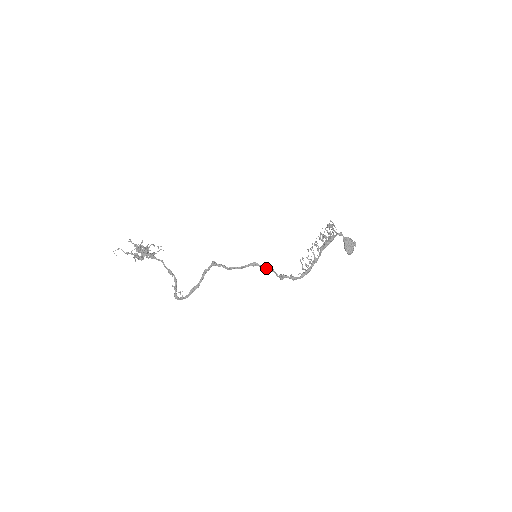
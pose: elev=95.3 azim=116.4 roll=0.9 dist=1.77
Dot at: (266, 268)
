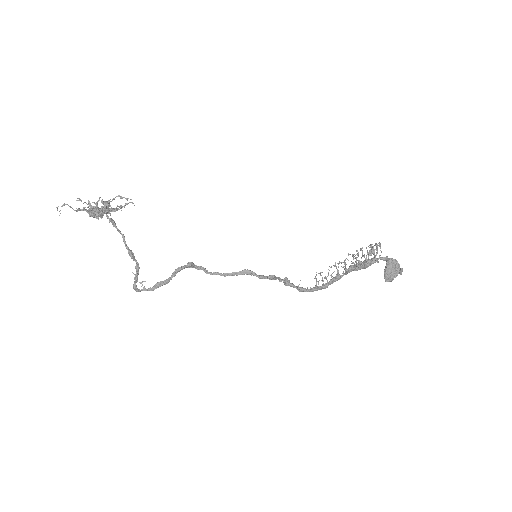
Dot at: (265, 278)
